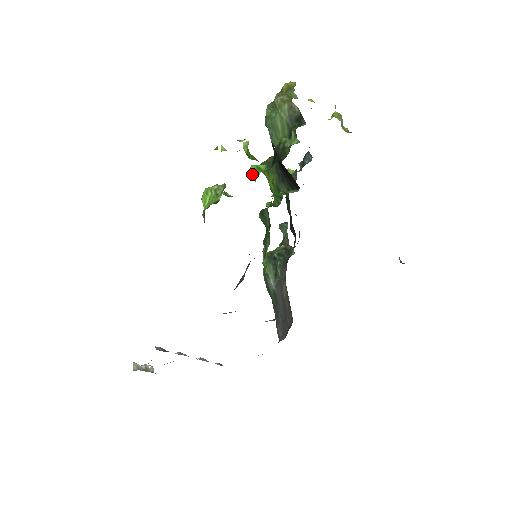
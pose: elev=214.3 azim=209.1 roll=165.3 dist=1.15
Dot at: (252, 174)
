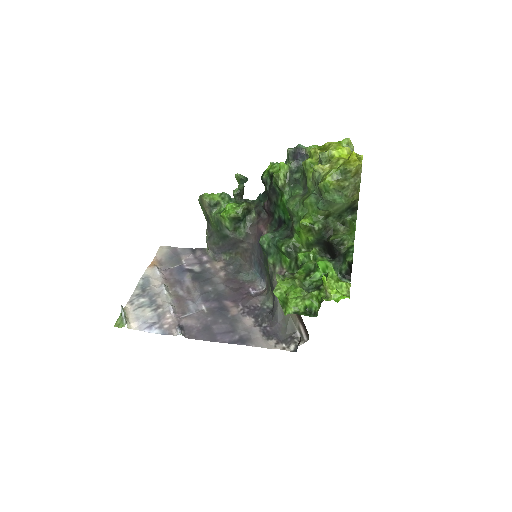
Dot at: (320, 269)
